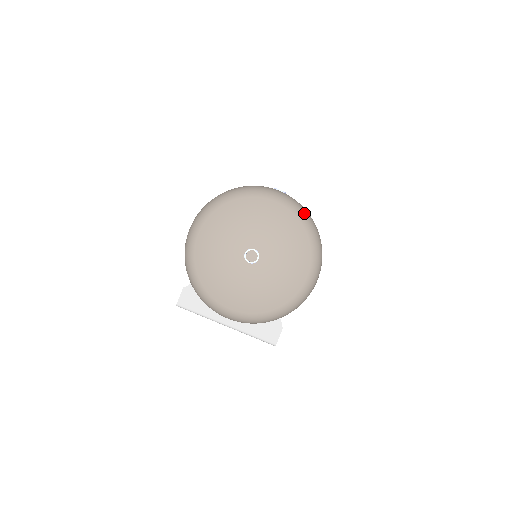
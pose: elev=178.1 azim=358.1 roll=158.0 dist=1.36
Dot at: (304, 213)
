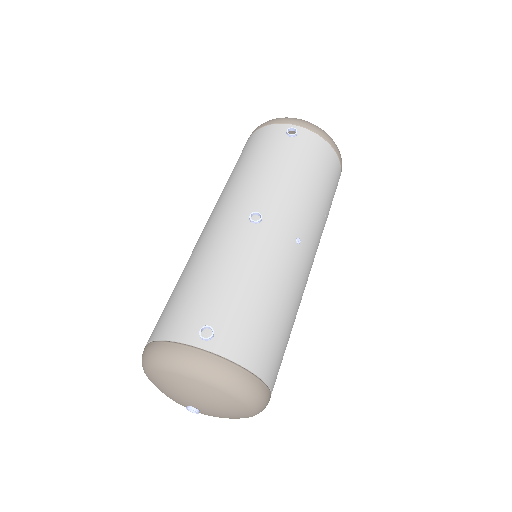
Dot at: (226, 382)
